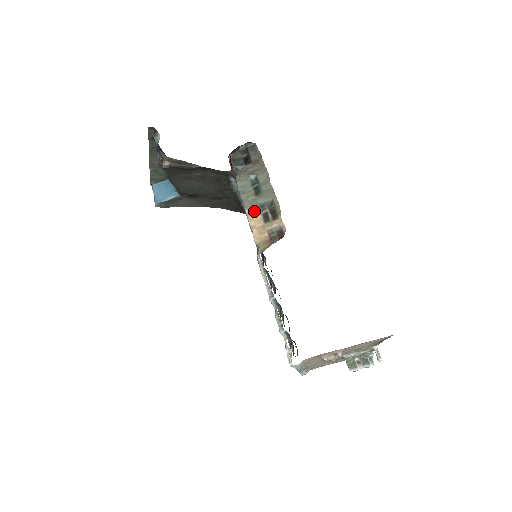
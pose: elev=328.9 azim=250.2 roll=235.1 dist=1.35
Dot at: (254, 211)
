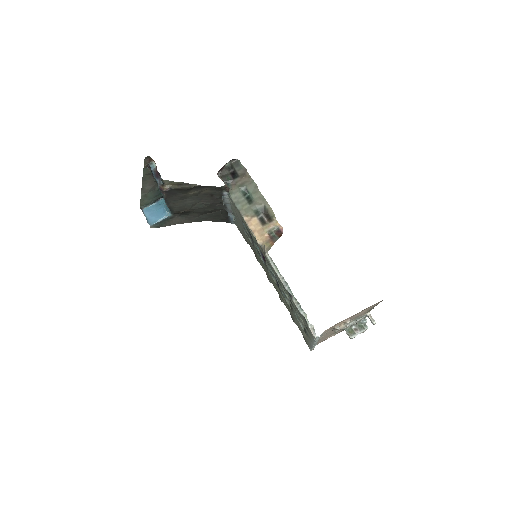
Dot at: (251, 217)
